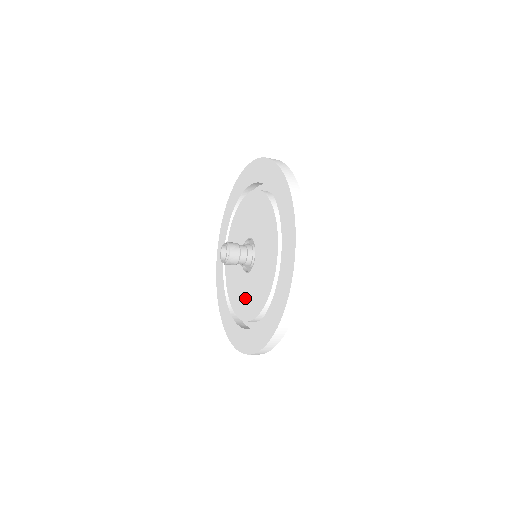
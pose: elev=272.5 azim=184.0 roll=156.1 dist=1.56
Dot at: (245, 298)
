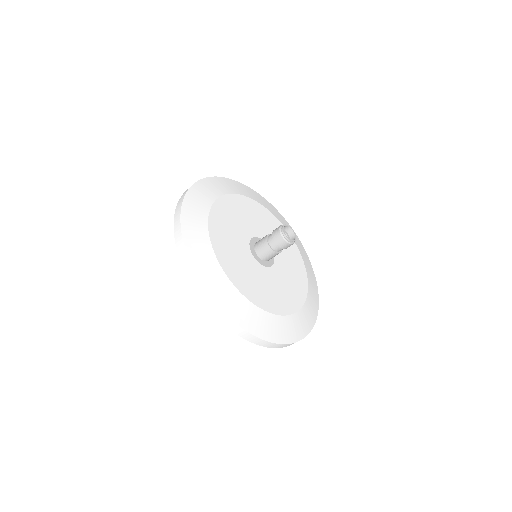
Dot at: occluded
